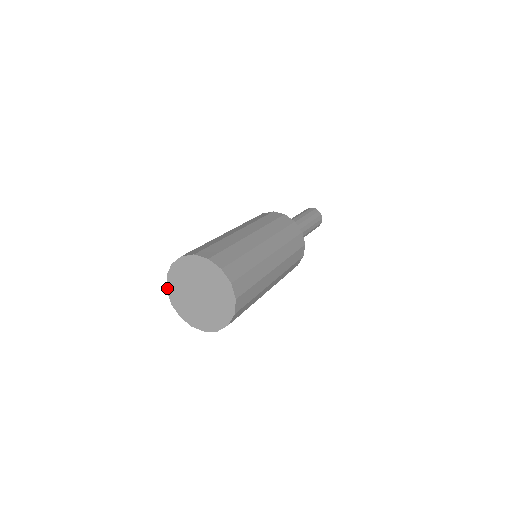
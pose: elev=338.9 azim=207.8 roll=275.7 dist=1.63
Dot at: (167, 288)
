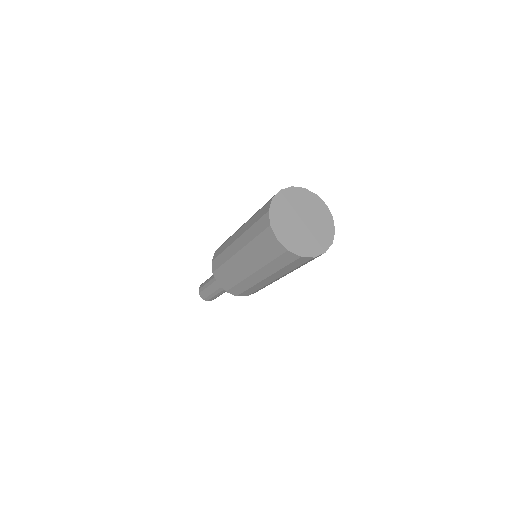
Dot at: (270, 209)
